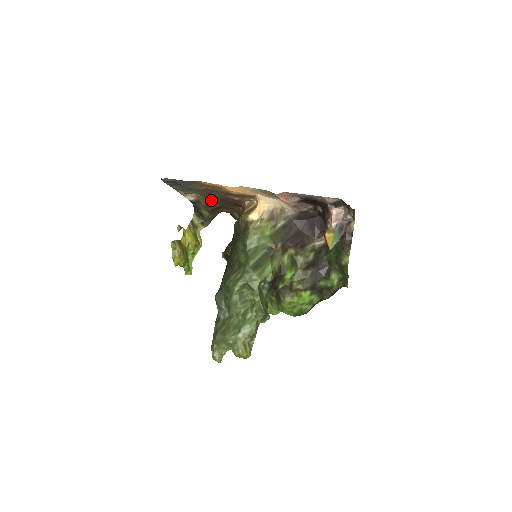
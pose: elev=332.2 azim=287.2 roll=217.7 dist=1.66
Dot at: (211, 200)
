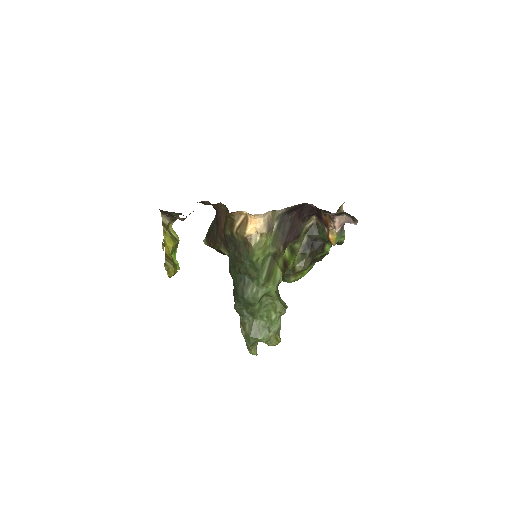
Dot at: occluded
